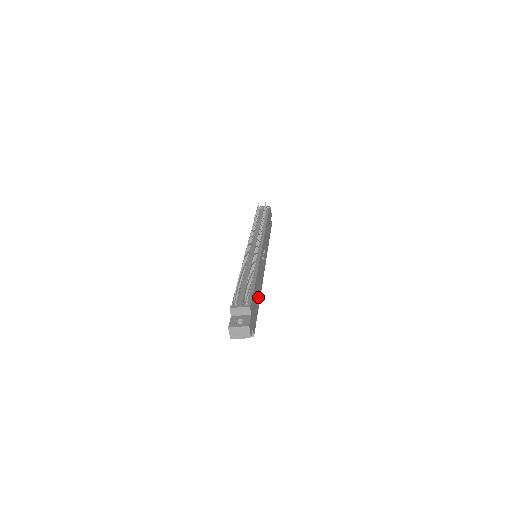
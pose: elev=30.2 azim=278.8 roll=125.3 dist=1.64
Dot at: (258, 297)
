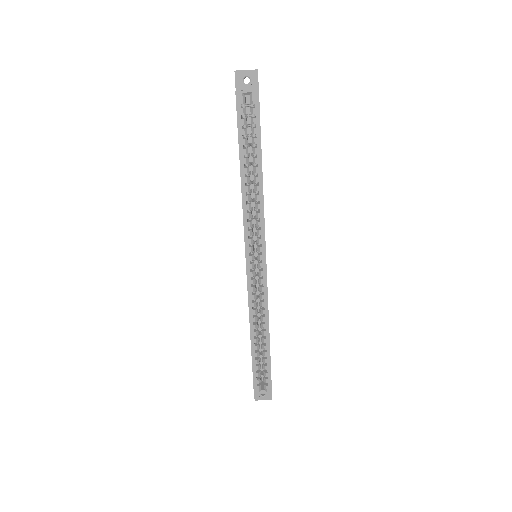
Dot at: occluded
